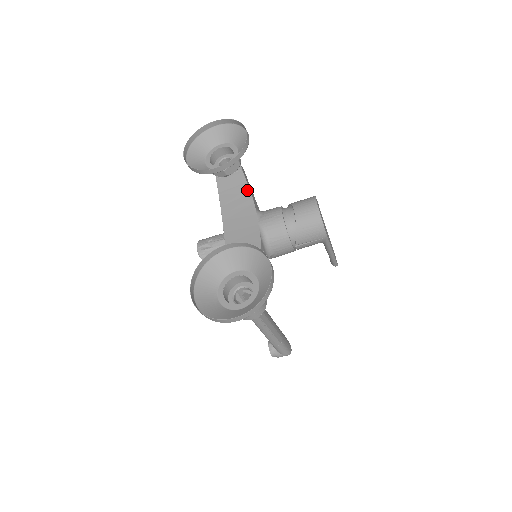
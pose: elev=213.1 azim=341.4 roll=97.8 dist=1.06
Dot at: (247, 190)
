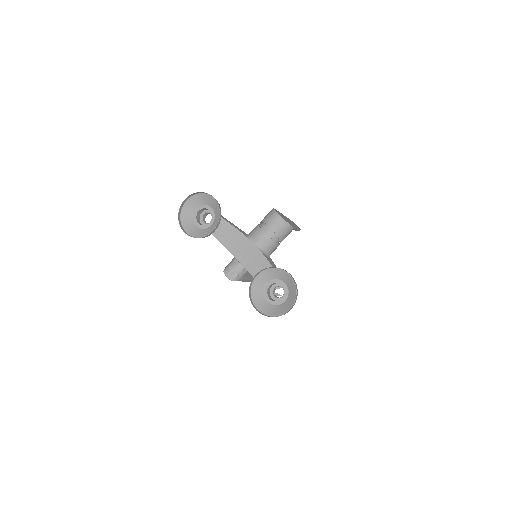
Dot at: (232, 228)
